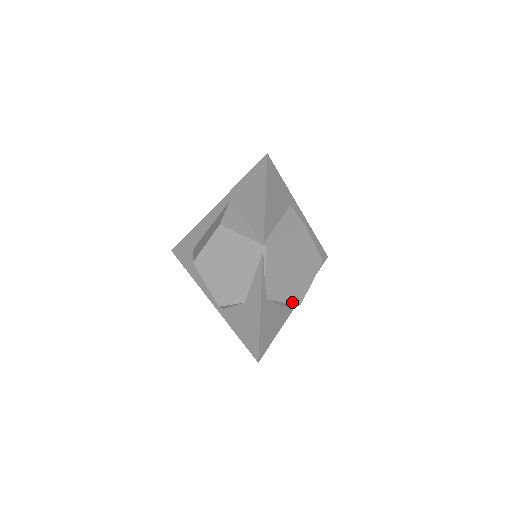
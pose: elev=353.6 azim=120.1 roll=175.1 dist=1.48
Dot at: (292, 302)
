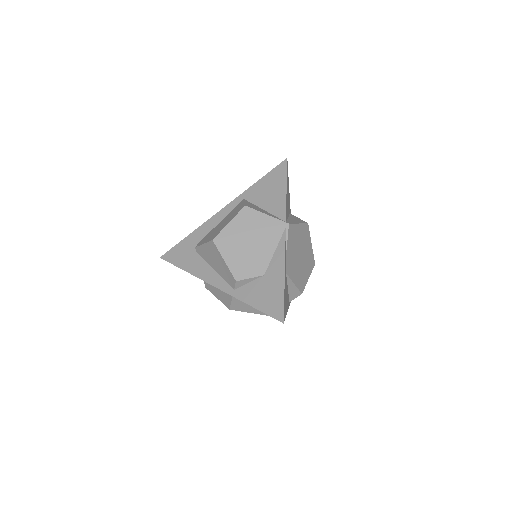
Dot at: (298, 287)
